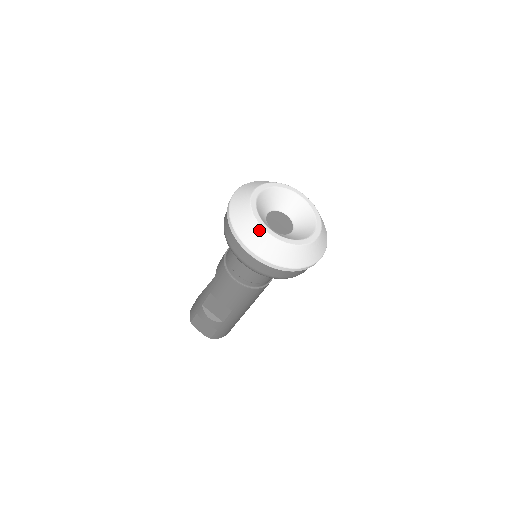
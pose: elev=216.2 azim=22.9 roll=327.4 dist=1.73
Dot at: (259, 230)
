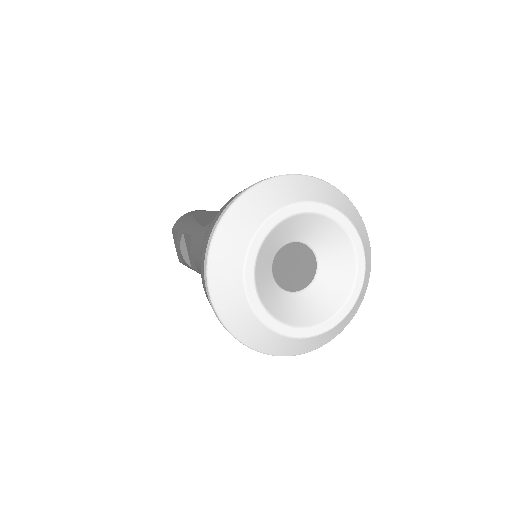
Dot at: (238, 275)
